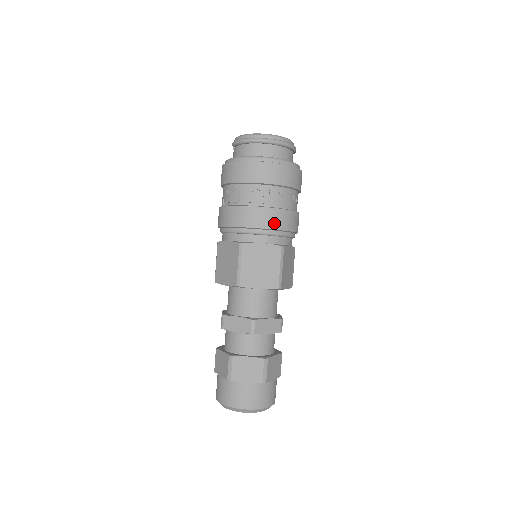
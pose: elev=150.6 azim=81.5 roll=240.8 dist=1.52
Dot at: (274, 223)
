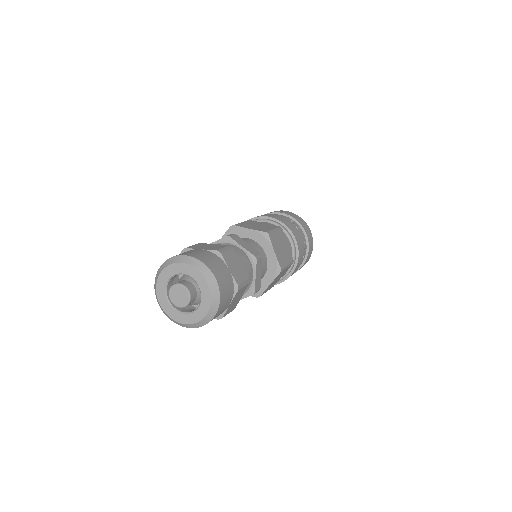
Dot at: (279, 219)
